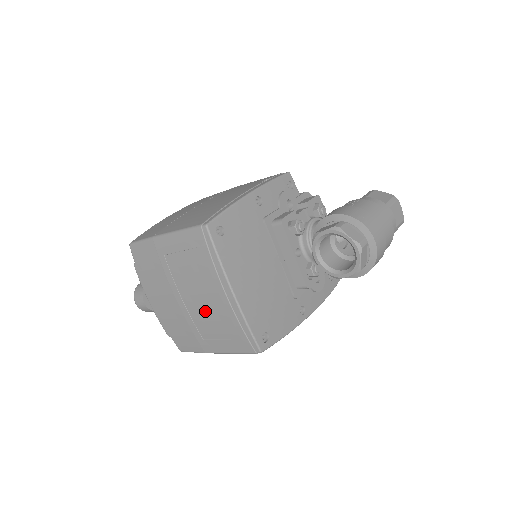
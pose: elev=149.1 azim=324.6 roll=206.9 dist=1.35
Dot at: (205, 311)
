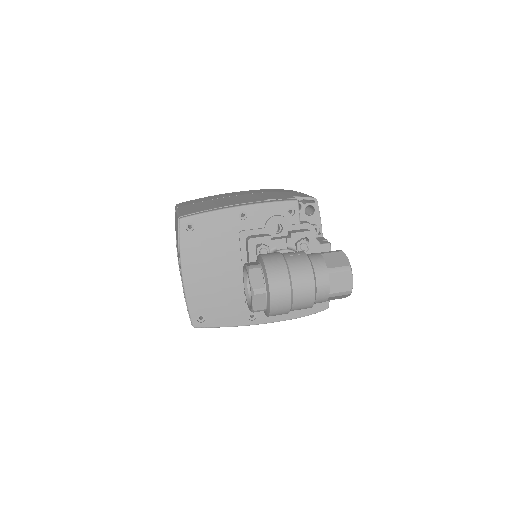
Dot at: occluded
